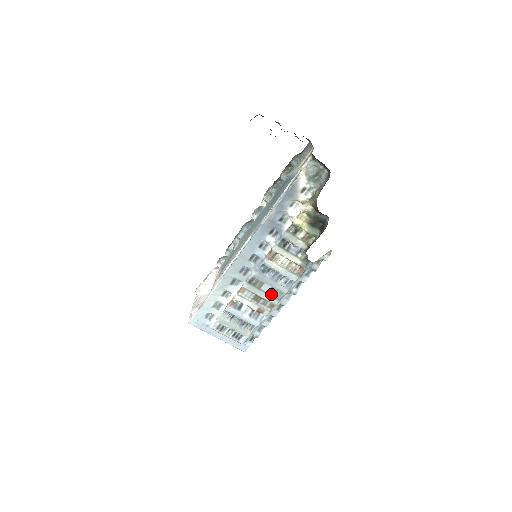
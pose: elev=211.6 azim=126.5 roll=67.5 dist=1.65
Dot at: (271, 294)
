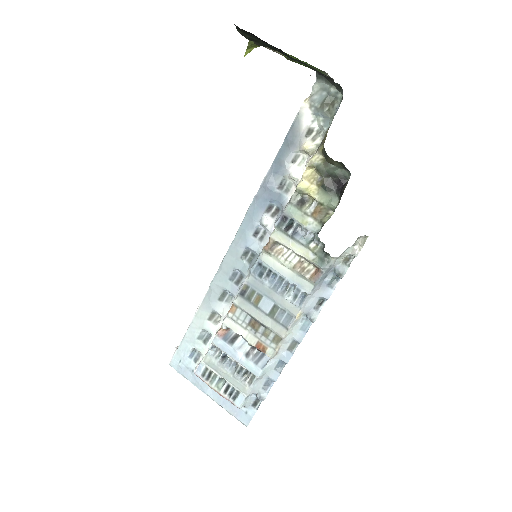
Dot at: (274, 317)
